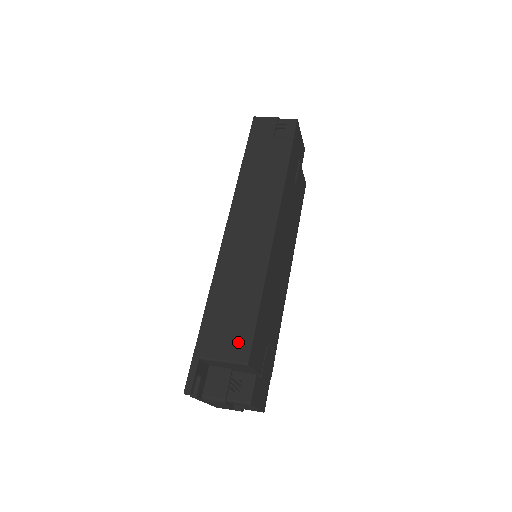
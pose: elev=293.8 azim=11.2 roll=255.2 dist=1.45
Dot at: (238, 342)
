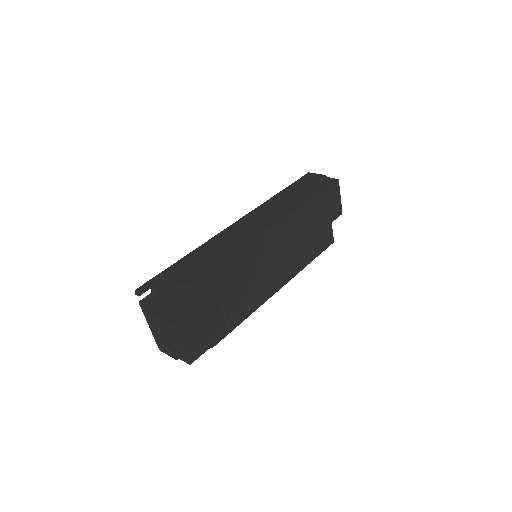
Dot at: (193, 275)
